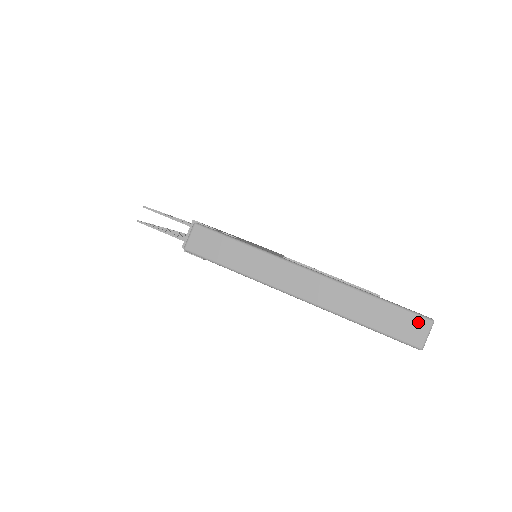
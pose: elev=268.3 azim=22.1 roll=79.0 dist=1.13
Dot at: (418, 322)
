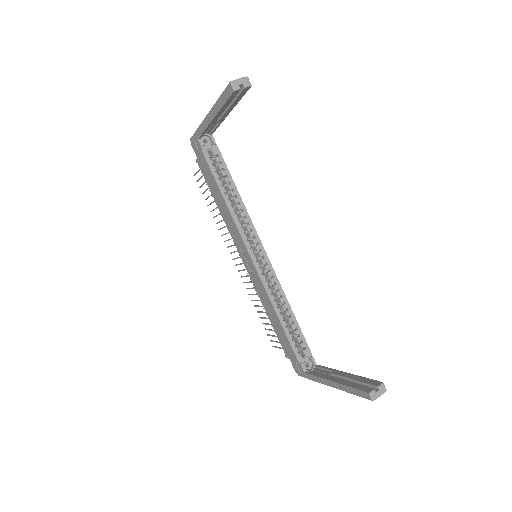
Dot at: occluded
